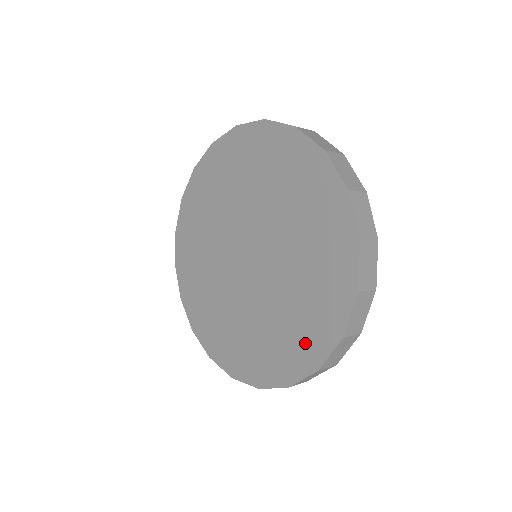
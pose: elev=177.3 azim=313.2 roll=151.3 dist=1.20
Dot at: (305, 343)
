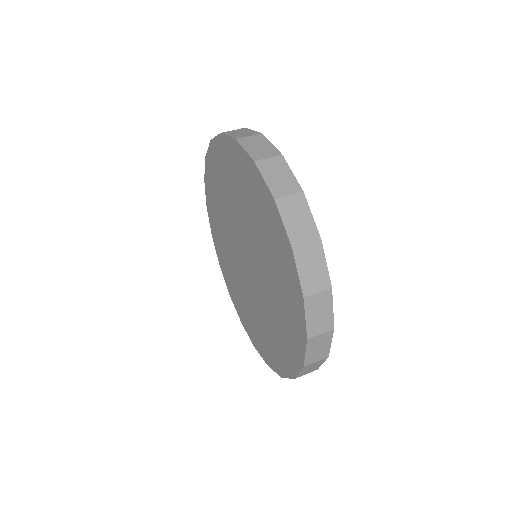
Dot at: (243, 314)
